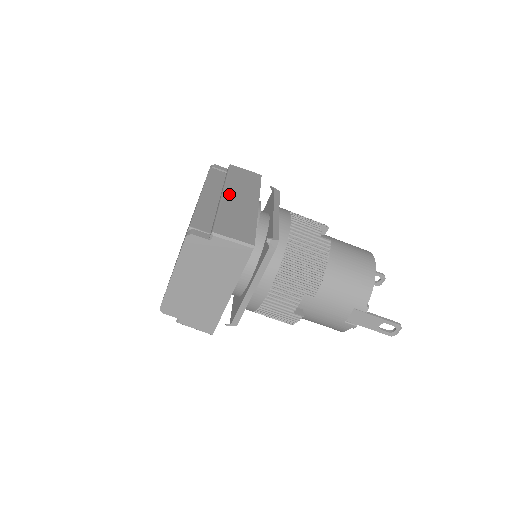
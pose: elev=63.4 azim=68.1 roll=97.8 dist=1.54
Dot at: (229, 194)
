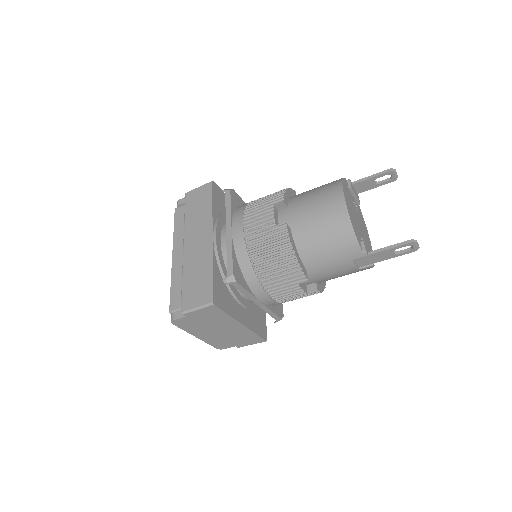
Dot at: (188, 244)
